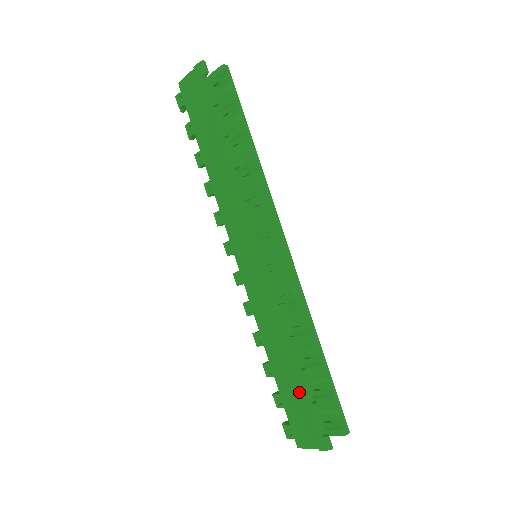
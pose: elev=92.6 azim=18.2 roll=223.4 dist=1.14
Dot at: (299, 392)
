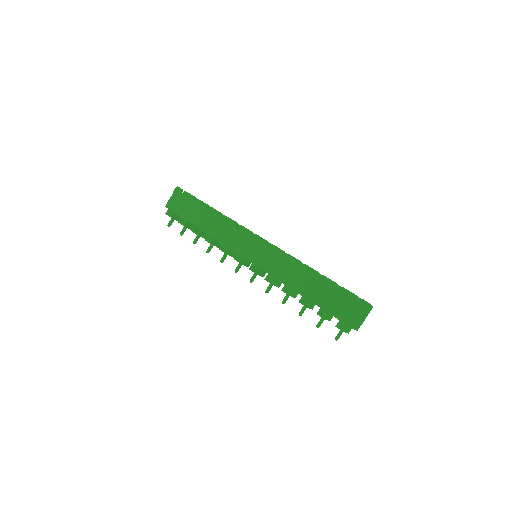
Dot at: (329, 292)
